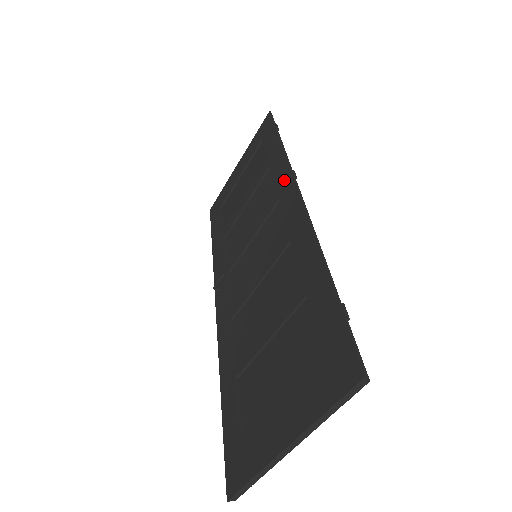
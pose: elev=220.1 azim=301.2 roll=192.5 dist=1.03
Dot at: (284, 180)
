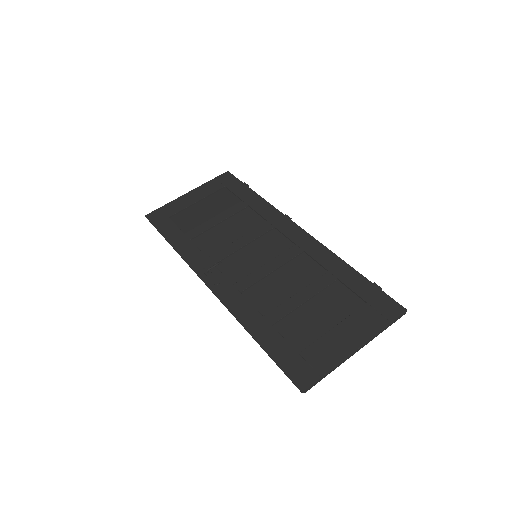
Dot at: (277, 217)
